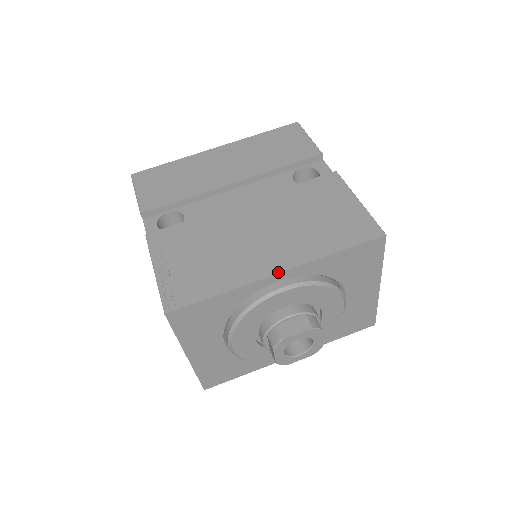
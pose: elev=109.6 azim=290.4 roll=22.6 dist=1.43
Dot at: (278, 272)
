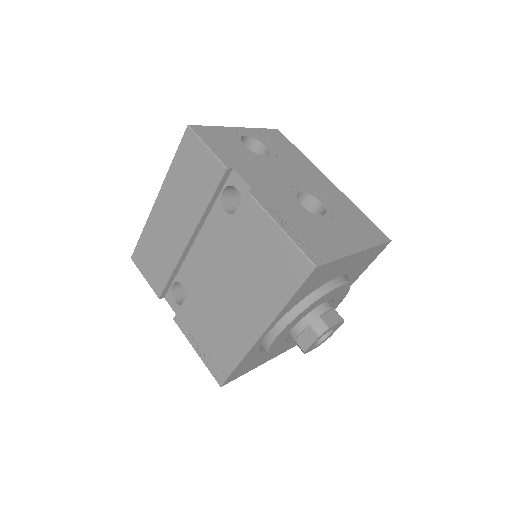
Dot at: (261, 335)
